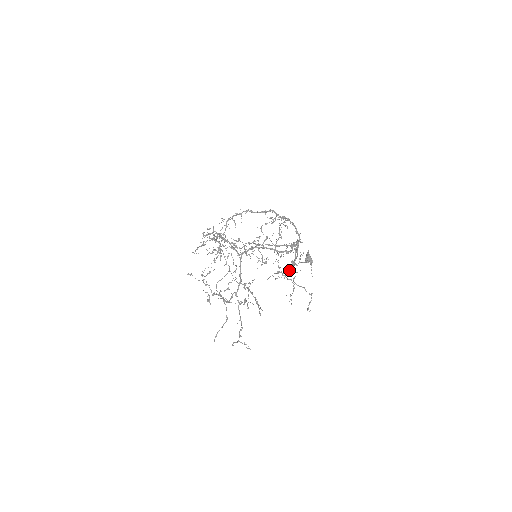
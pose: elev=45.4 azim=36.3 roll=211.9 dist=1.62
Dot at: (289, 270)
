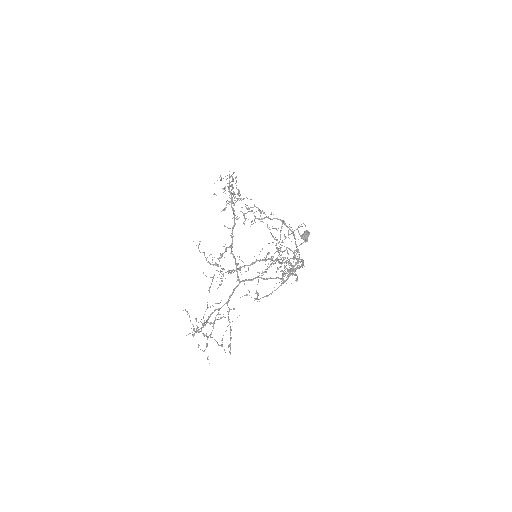
Dot at: (281, 245)
